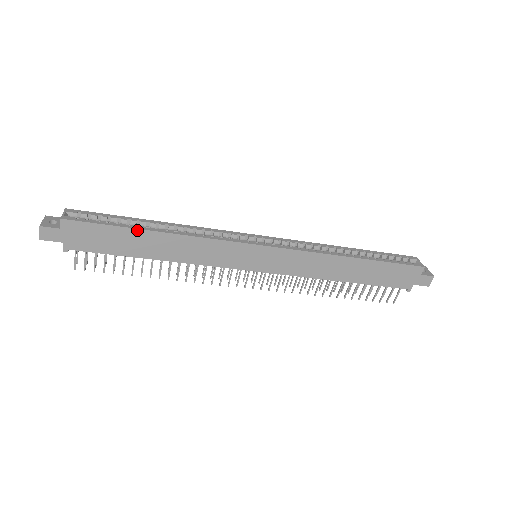
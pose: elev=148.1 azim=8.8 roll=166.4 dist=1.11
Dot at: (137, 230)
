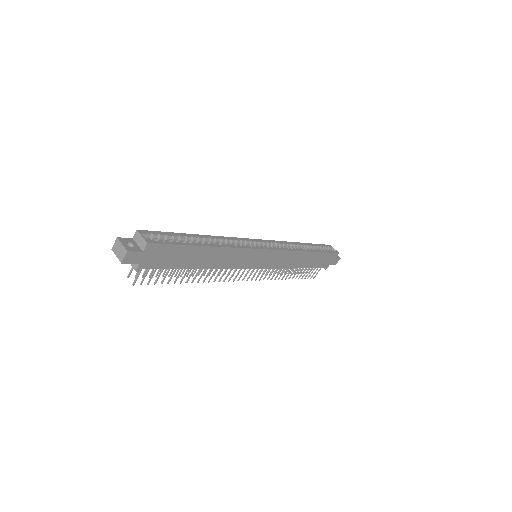
Dot at: (198, 247)
